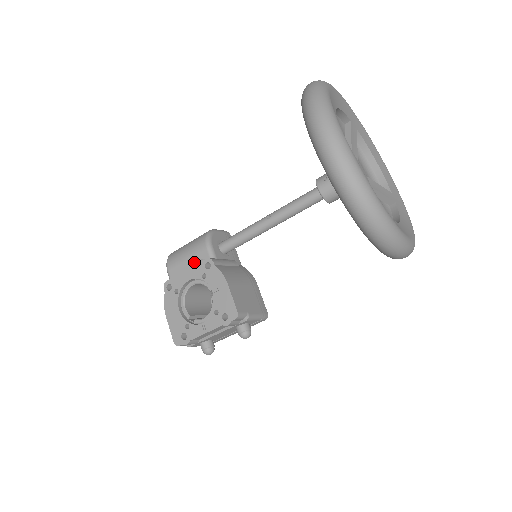
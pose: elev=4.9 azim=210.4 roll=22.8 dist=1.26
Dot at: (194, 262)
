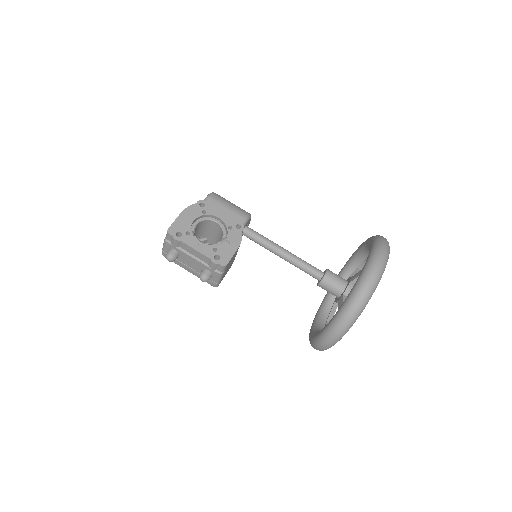
Dot at: (233, 215)
